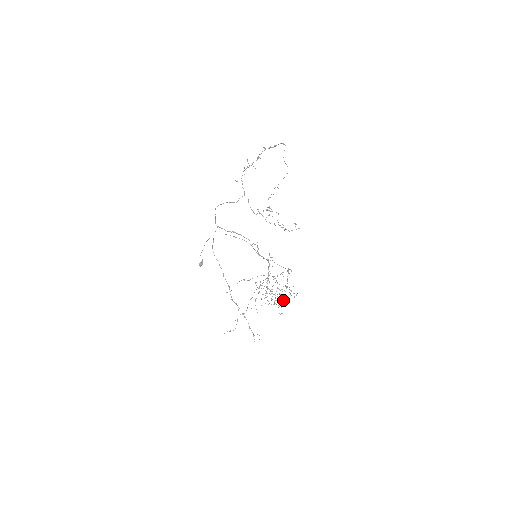
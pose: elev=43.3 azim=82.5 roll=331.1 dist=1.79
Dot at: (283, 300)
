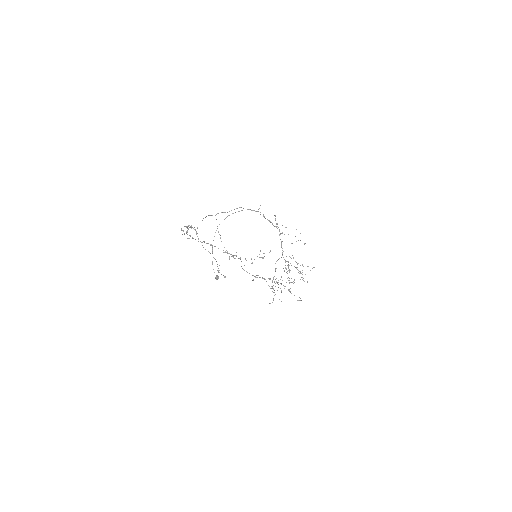
Dot at: occluded
